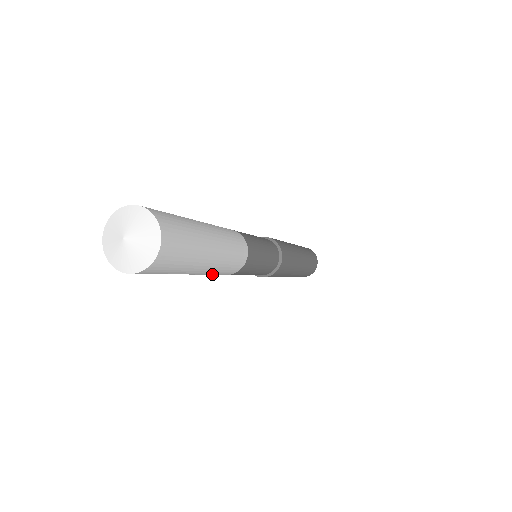
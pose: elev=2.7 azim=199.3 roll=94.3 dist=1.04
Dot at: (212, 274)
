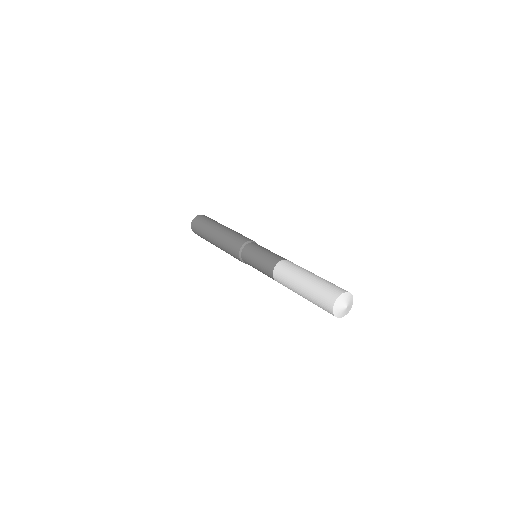
Dot at: occluded
